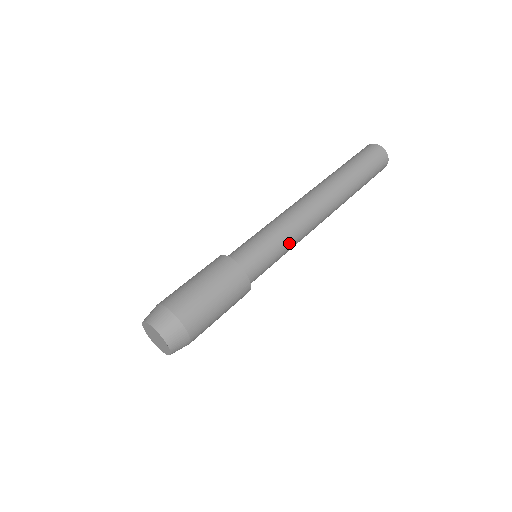
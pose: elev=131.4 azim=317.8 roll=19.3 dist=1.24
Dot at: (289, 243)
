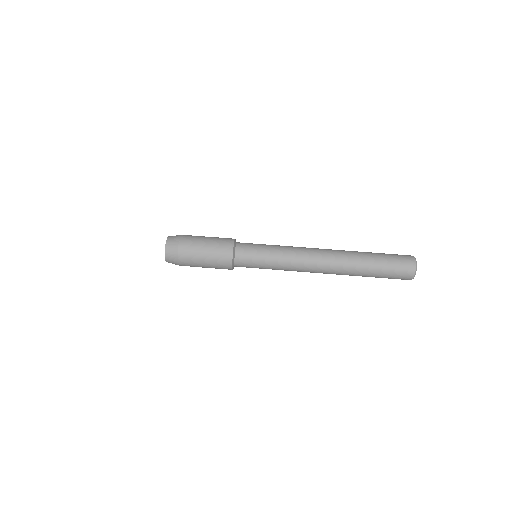
Dot at: (278, 260)
